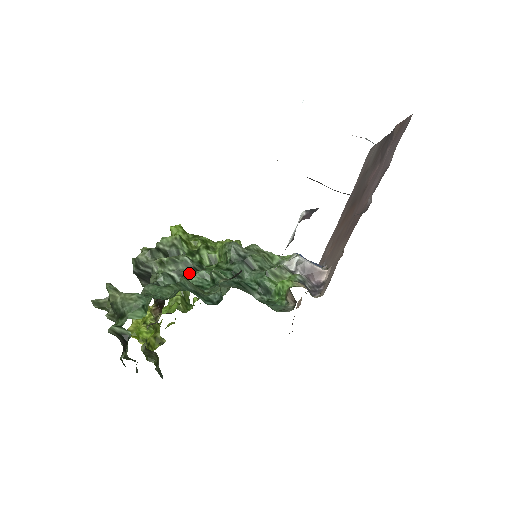
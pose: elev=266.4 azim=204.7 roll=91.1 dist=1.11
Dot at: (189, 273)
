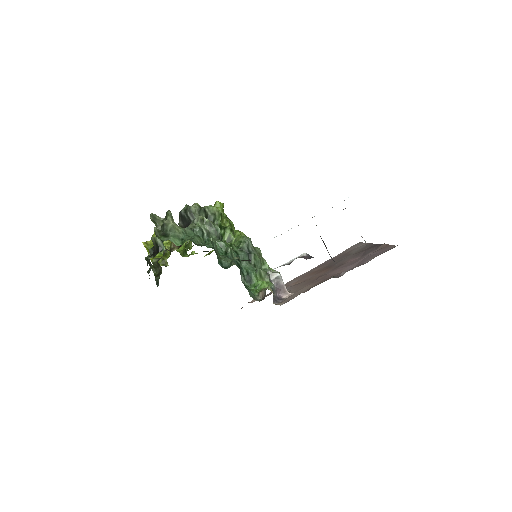
Dot at: (214, 238)
